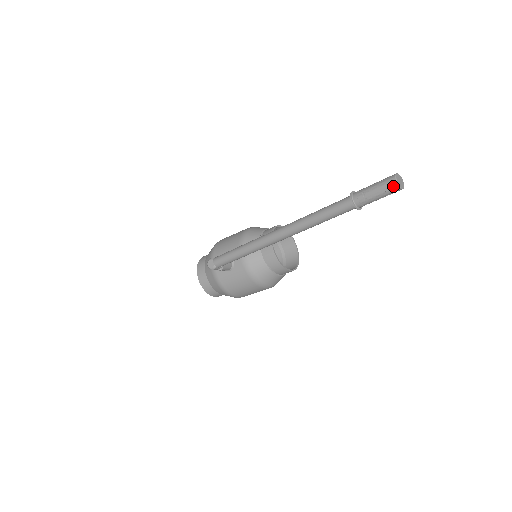
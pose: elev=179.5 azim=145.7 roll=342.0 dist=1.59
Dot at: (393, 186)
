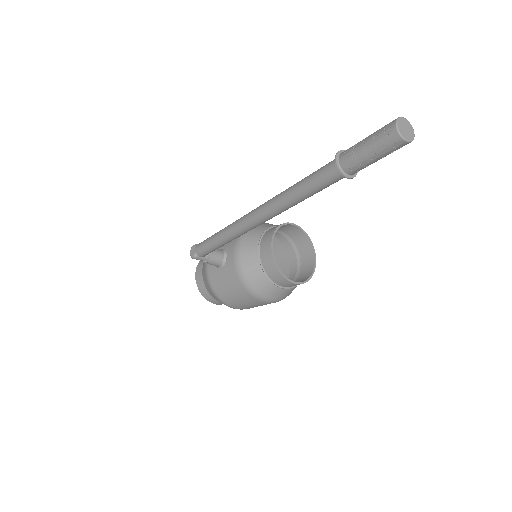
Dot at: (391, 134)
